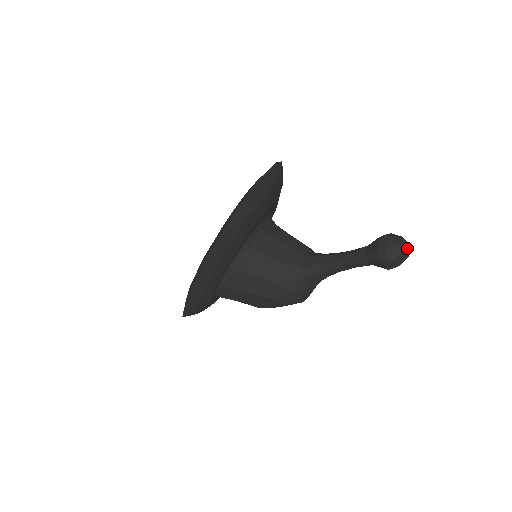
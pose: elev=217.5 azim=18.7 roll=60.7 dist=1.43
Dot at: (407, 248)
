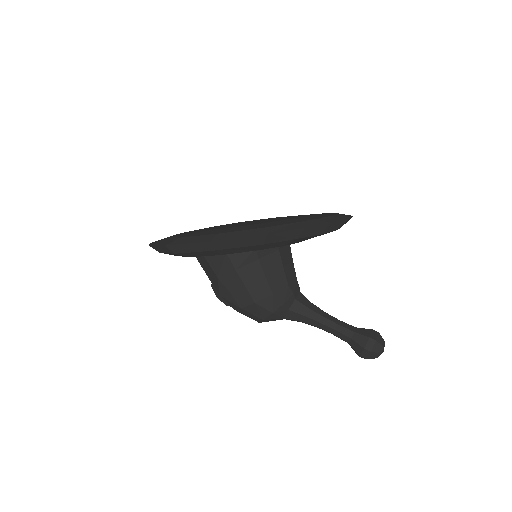
Dot at: (382, 352)
